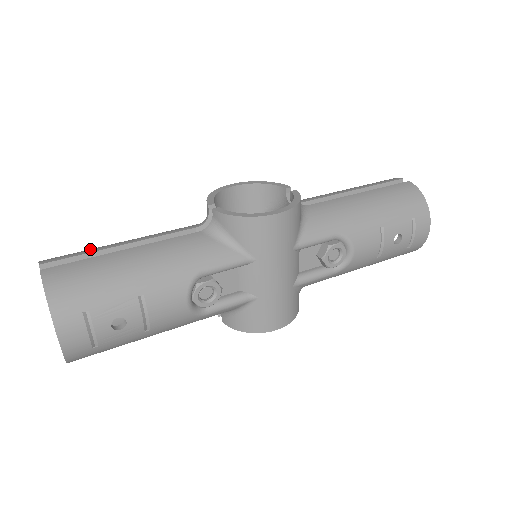
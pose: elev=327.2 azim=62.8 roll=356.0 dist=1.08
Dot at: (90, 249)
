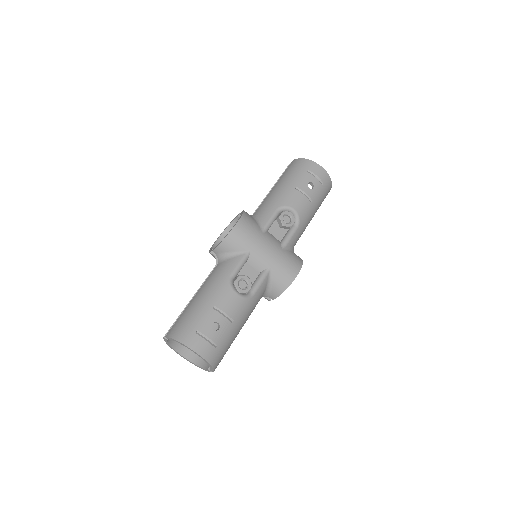
Dot at: occluded
